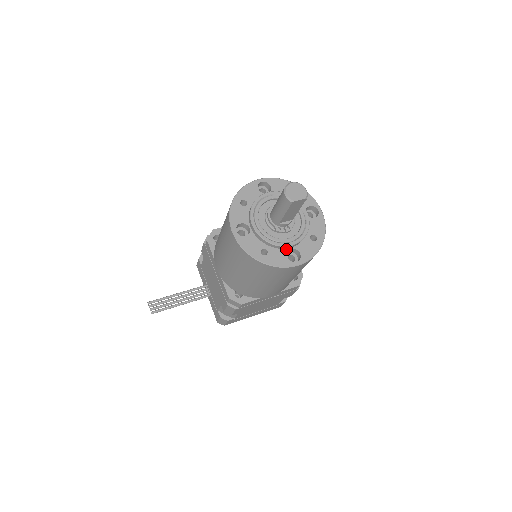
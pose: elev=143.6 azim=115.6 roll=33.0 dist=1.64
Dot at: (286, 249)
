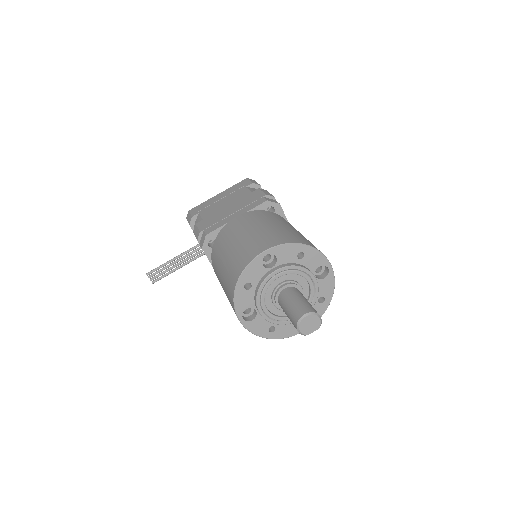
Dot at: occluded
